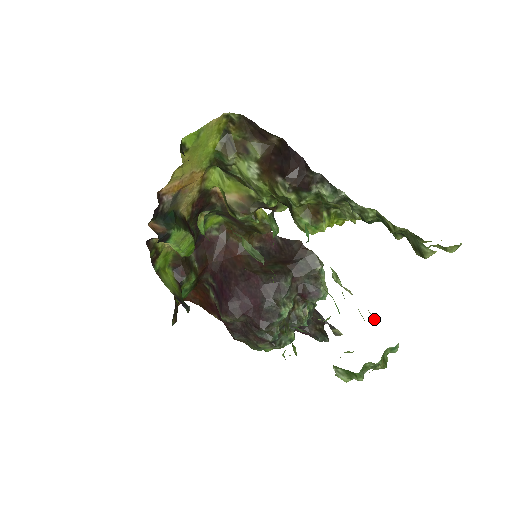
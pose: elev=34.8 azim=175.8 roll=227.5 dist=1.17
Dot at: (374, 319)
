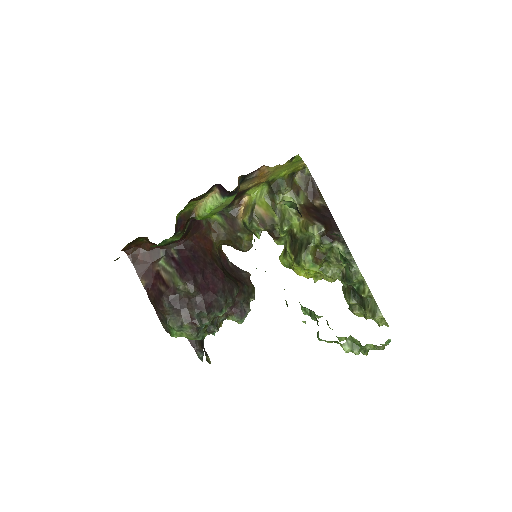
Dot at: occluded
